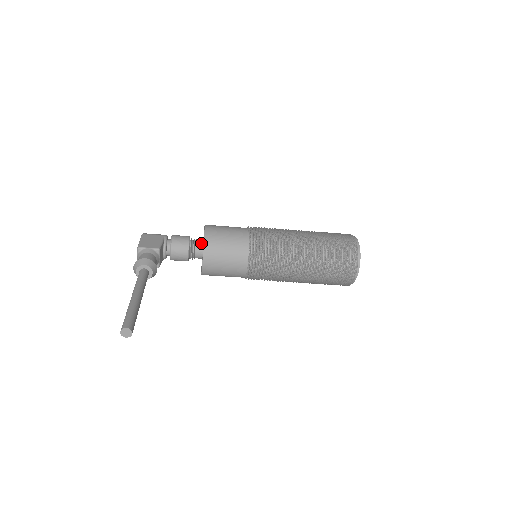
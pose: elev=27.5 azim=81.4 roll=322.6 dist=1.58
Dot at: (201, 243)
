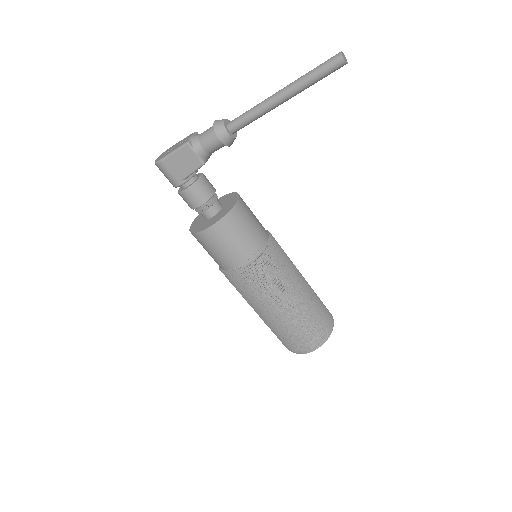
Dot at: occluded
